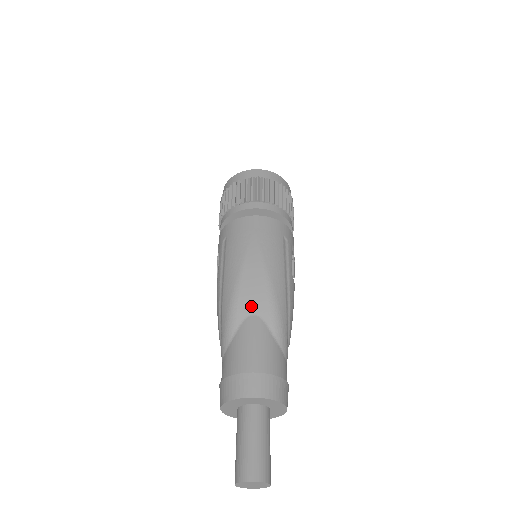
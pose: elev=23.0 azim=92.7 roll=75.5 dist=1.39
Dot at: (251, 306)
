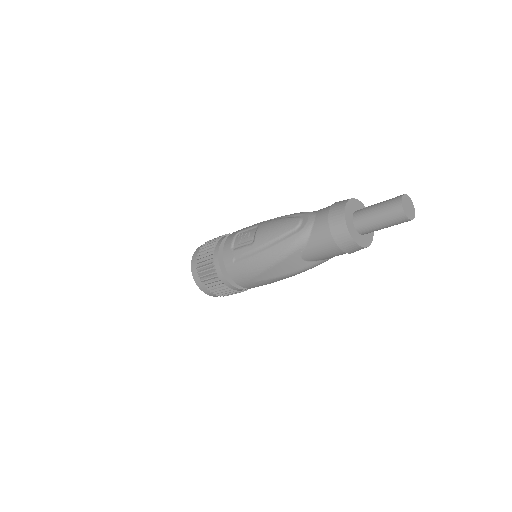
Dot at: occluded
